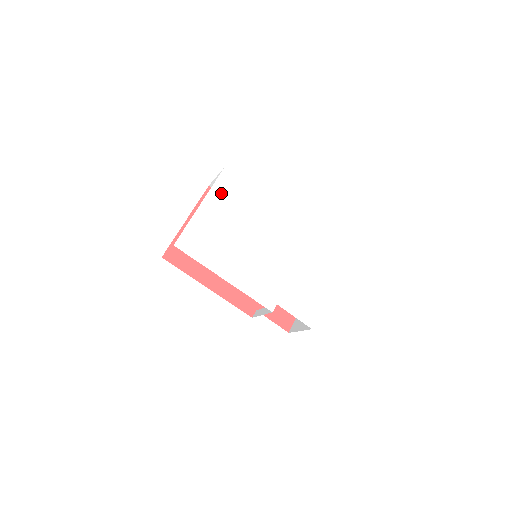
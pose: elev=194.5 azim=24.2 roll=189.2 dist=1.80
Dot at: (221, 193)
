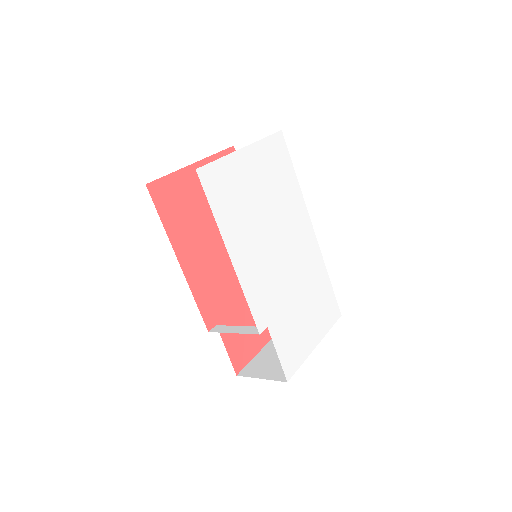
Dot at: (268, 153)
